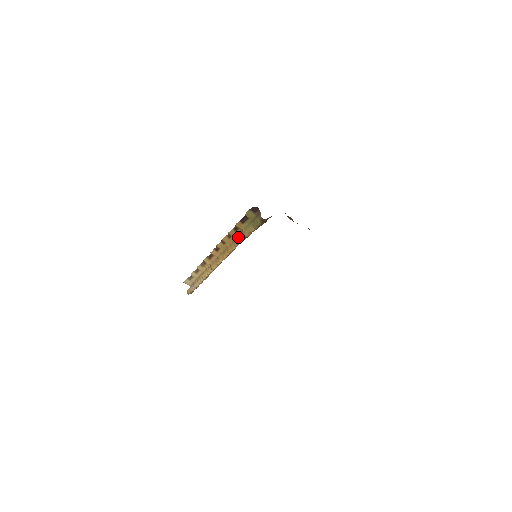
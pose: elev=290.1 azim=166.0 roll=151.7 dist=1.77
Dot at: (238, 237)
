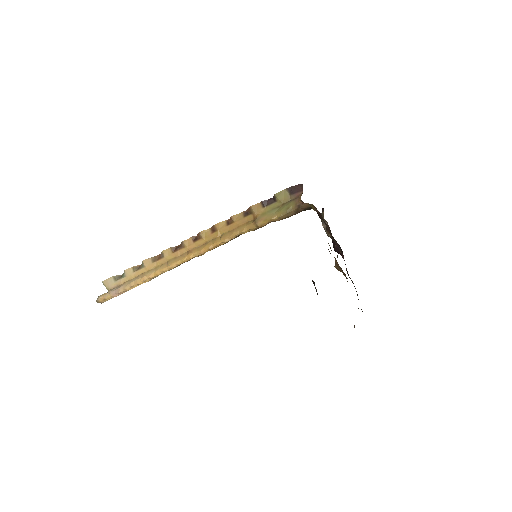
Dot at: (243, 225)
